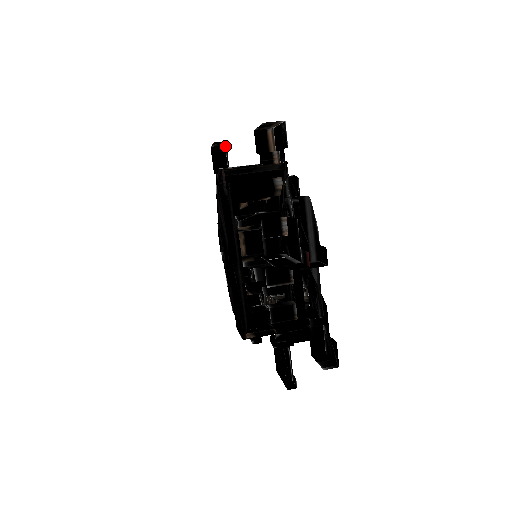
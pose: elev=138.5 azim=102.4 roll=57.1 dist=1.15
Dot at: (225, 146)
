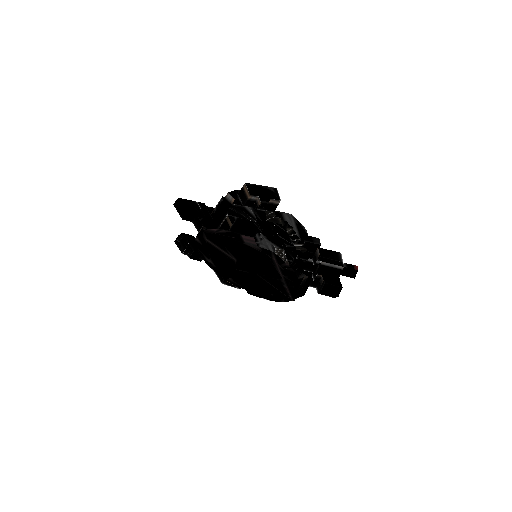
Dot at: (199, 204)
